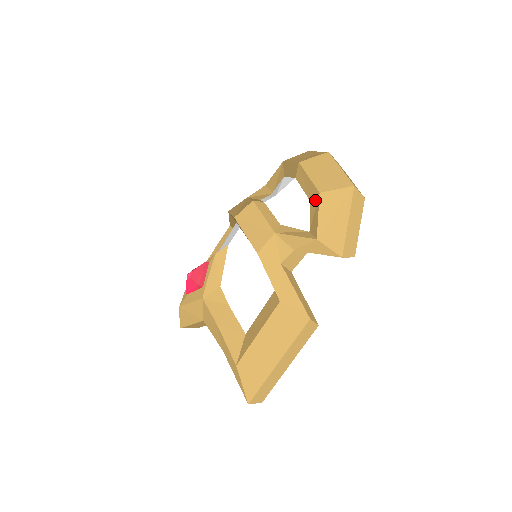
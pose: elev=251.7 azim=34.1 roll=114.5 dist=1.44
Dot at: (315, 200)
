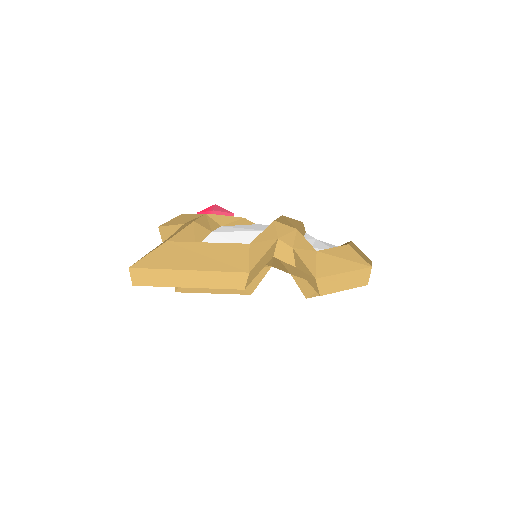
Dot at: occluded
